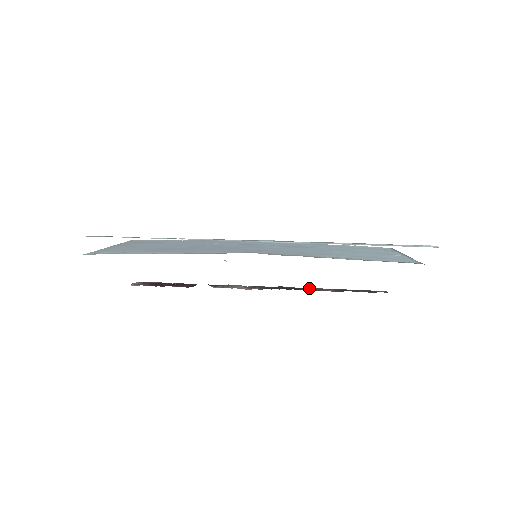
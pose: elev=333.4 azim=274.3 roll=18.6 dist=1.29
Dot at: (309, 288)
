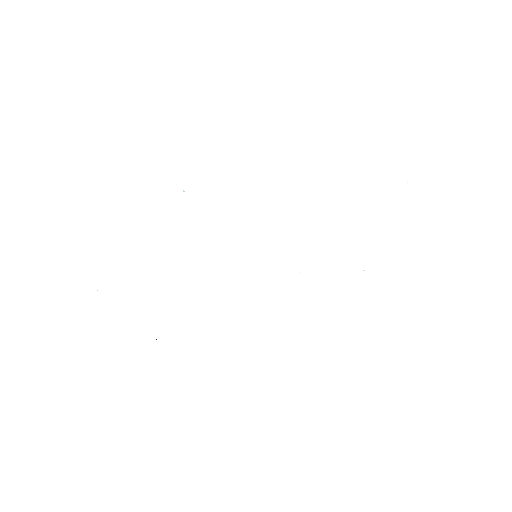
Dot at: occluded
